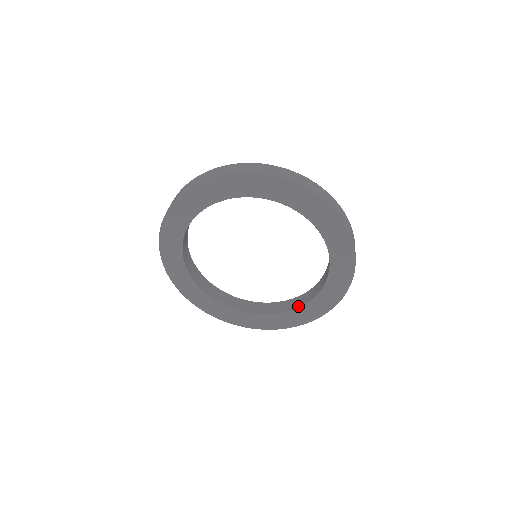
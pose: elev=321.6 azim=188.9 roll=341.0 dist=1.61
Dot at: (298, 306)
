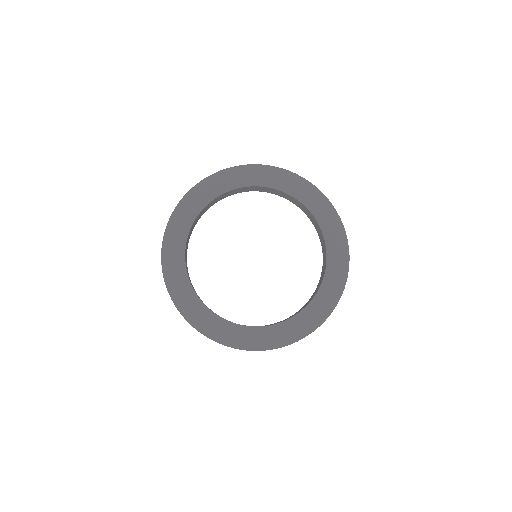
Dot at: occluded
